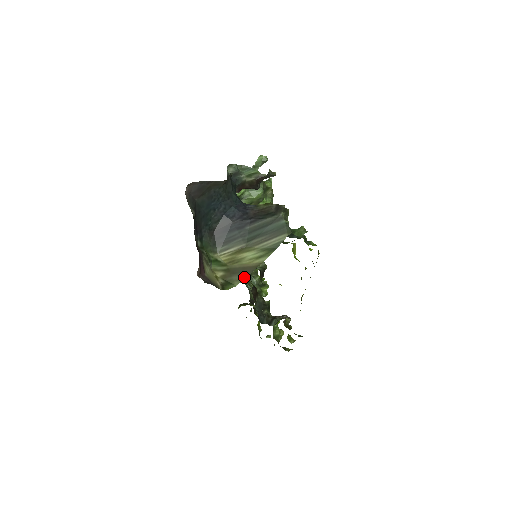
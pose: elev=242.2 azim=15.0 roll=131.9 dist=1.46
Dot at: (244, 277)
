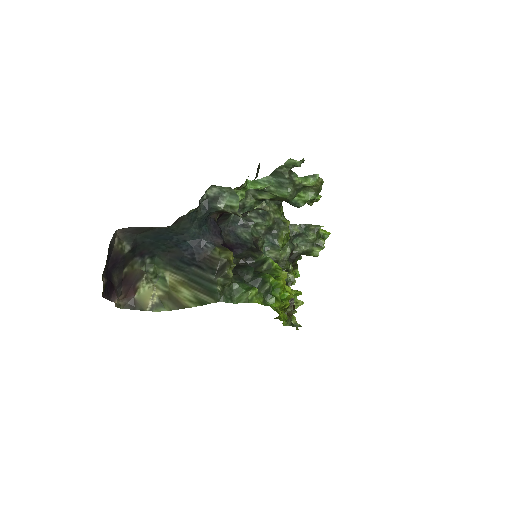
Dot at: (173, 309)
